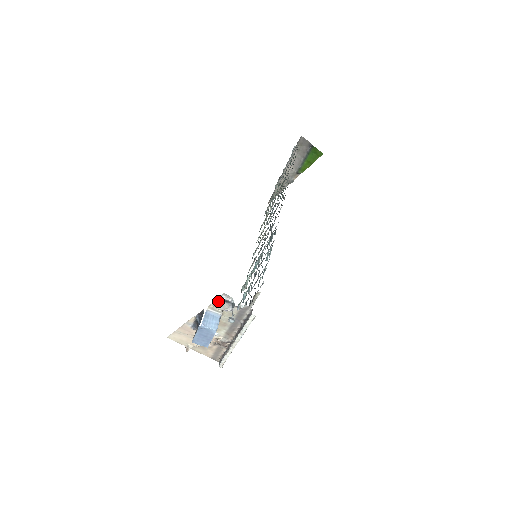
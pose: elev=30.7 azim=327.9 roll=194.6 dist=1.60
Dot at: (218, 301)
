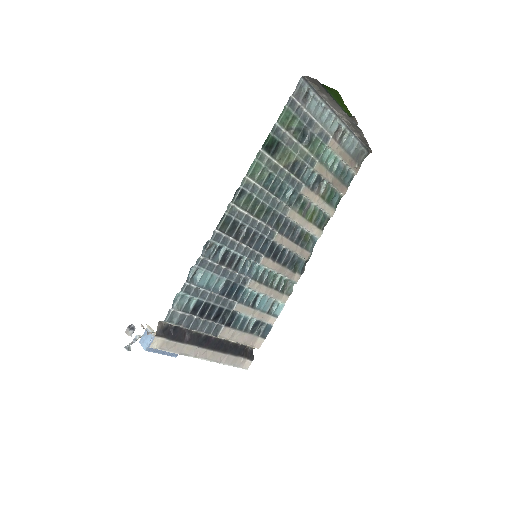
Dot at: (141, 324)
